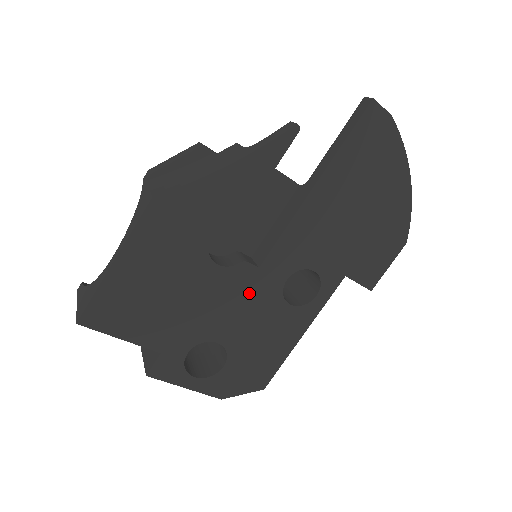
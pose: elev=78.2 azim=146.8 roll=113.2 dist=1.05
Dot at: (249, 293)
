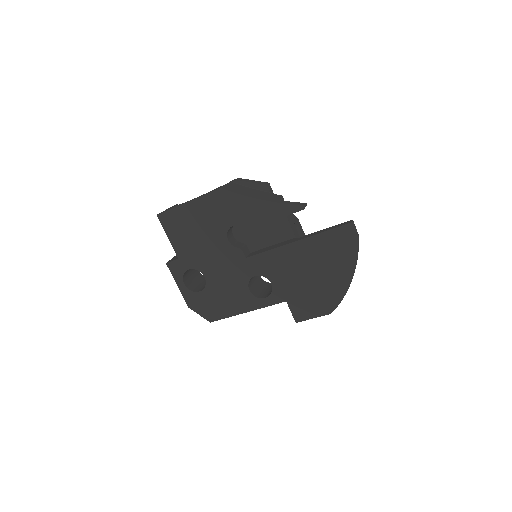
Dot at: (234, 266)
